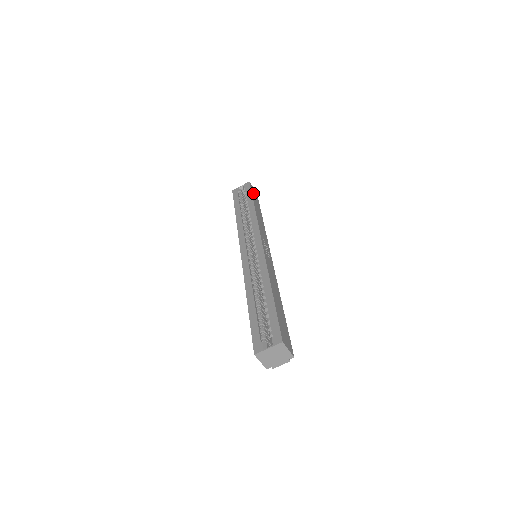
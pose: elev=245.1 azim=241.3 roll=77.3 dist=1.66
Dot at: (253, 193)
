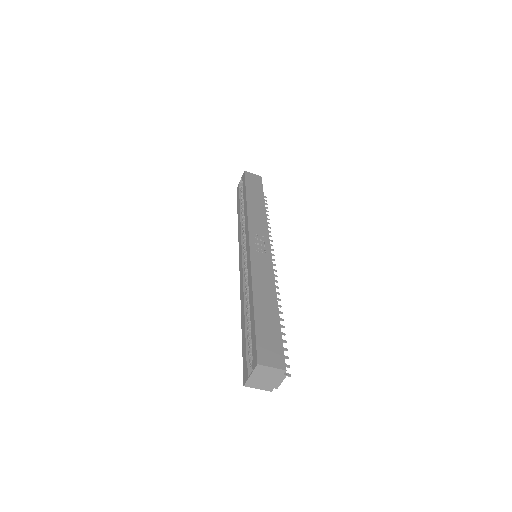
Dot at: (250, 182)
